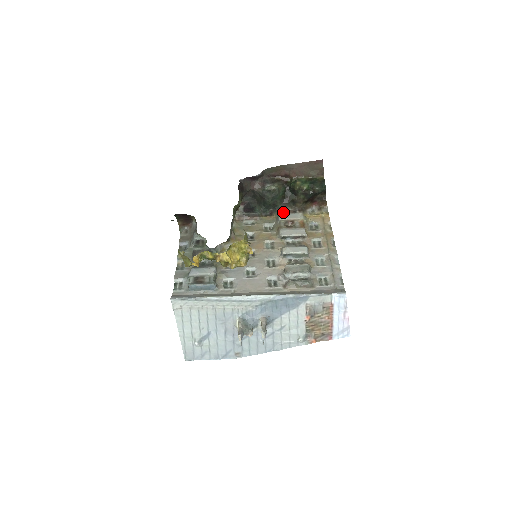
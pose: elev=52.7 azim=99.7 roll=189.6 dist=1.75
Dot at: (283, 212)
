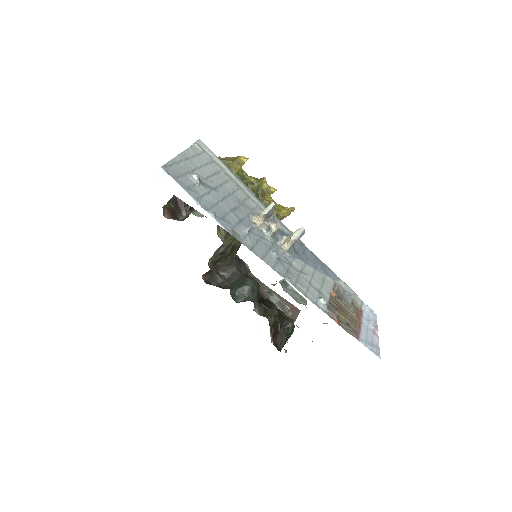
Dot at: occluded
